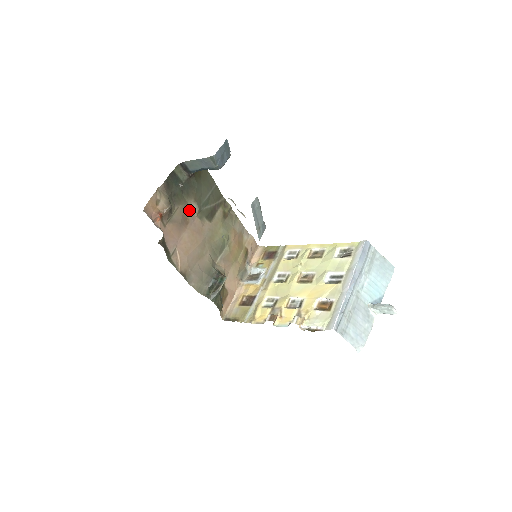
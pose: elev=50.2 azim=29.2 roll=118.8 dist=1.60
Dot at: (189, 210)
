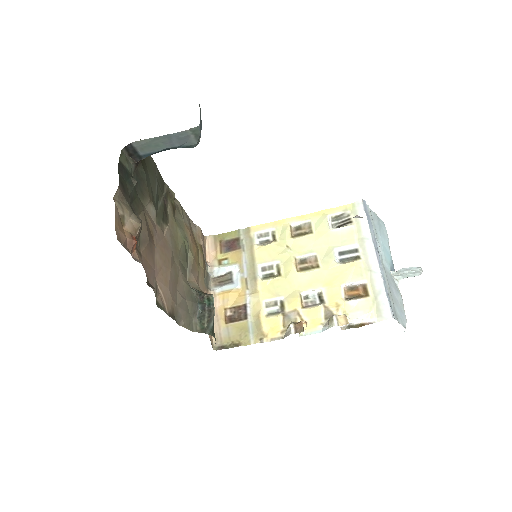
Dot at: (148, 217)
